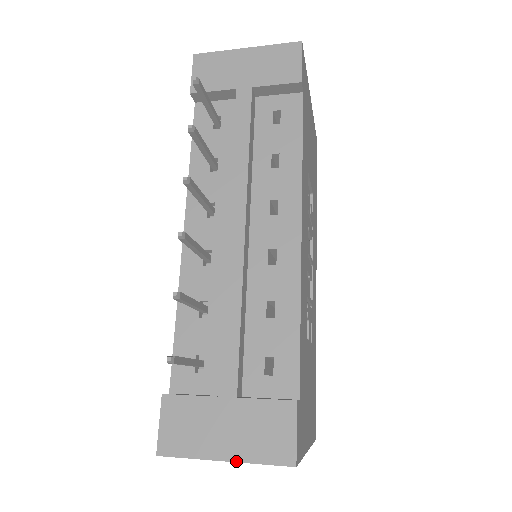
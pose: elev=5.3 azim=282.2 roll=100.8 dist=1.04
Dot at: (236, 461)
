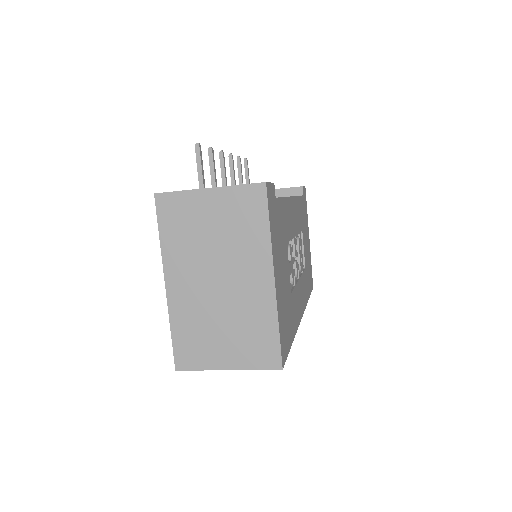
Dot at: (218, 187)
